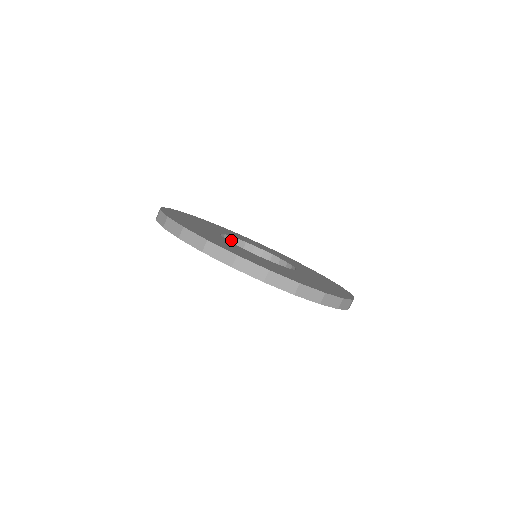
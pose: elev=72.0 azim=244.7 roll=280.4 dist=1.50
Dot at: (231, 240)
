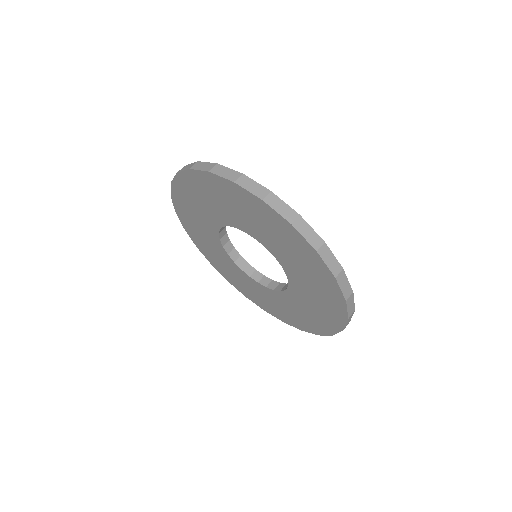
Dot at: occluded
